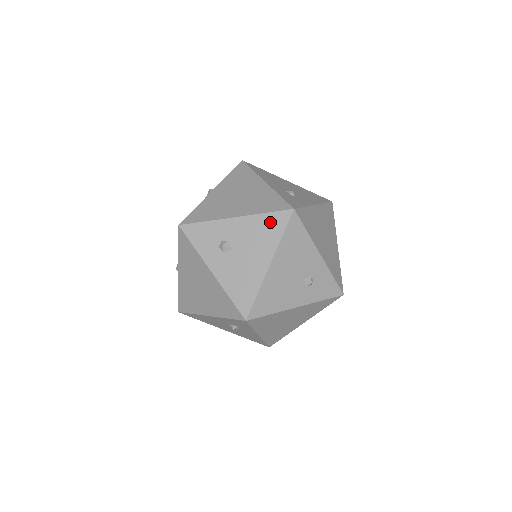
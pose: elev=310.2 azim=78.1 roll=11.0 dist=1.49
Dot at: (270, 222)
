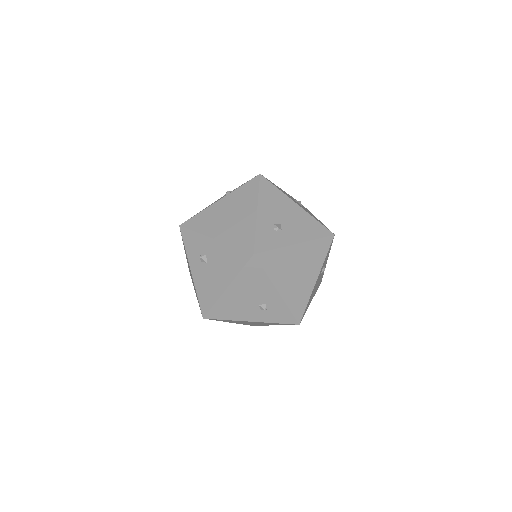
Dot at: (235, 256)
